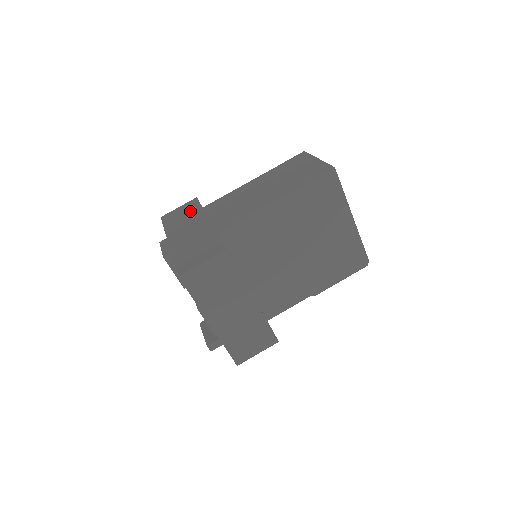
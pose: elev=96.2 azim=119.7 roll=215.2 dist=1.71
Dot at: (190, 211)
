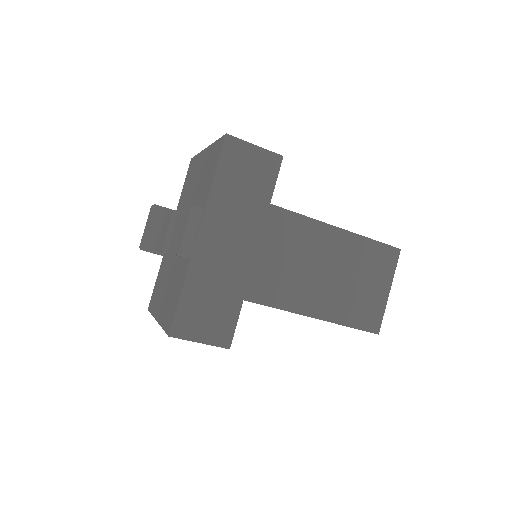
Dot at: (257, 188)
